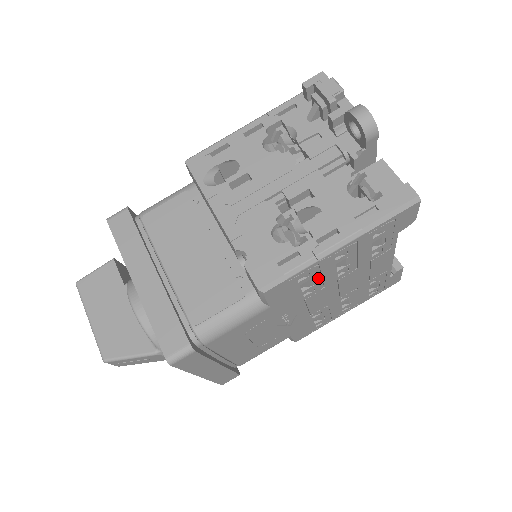
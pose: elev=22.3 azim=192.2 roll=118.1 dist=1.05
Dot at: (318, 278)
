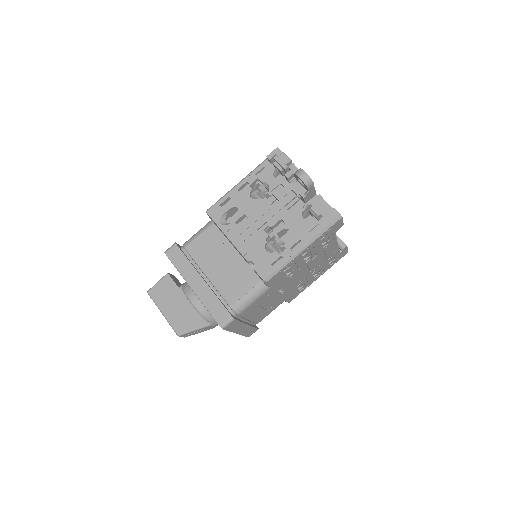
Dot at: (295, 267)
